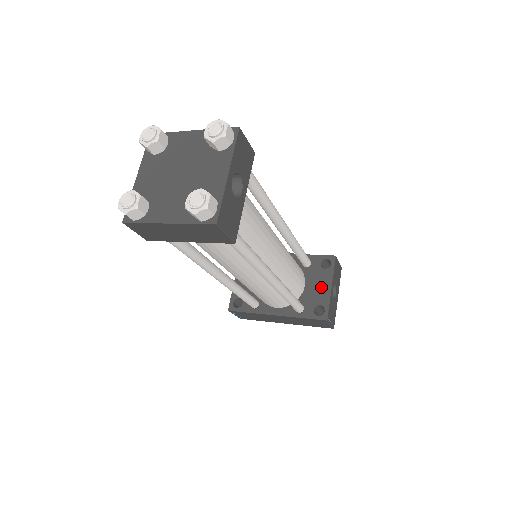
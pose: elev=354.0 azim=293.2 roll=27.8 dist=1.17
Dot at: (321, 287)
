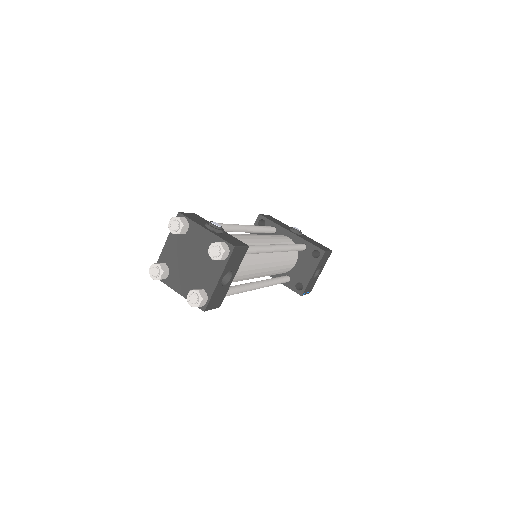
Dot at: (306, 270)
